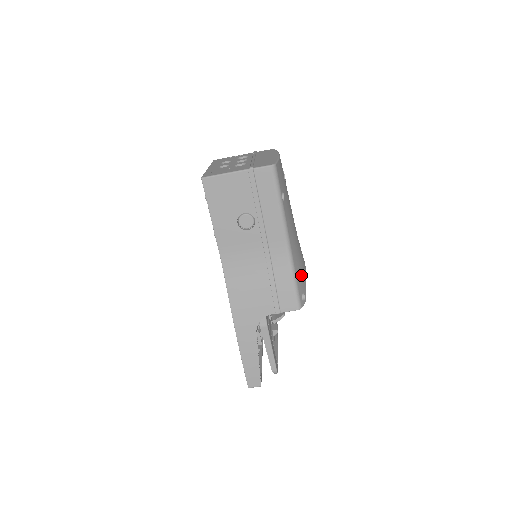
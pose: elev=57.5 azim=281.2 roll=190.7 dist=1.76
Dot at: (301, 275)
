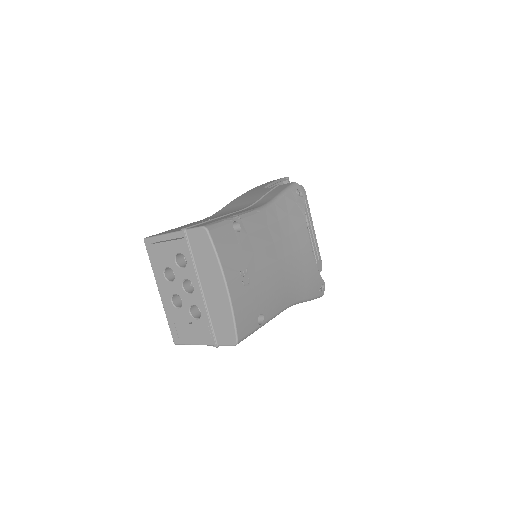
Dot at: (312, 284)
